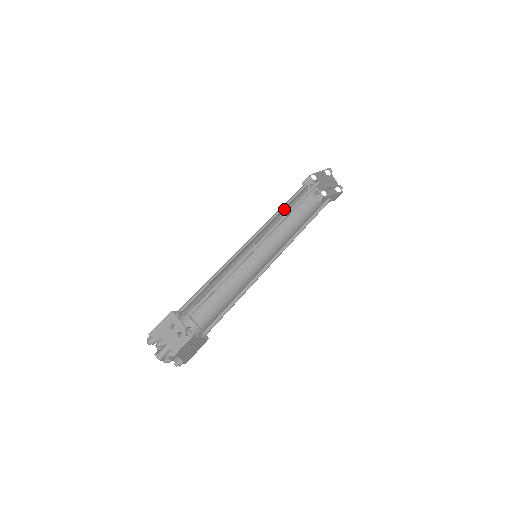
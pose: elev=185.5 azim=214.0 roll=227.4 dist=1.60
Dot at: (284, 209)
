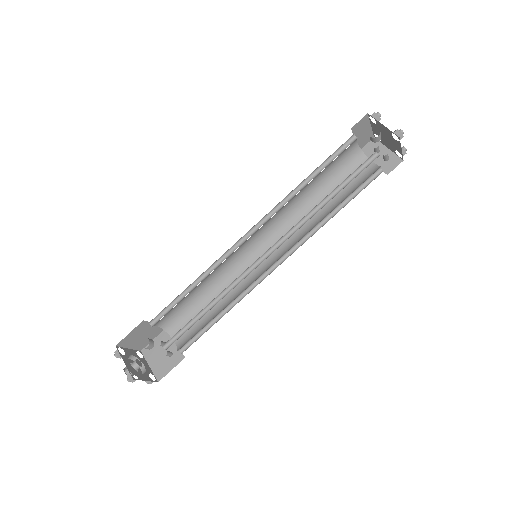
Dot at: (317, 191)
